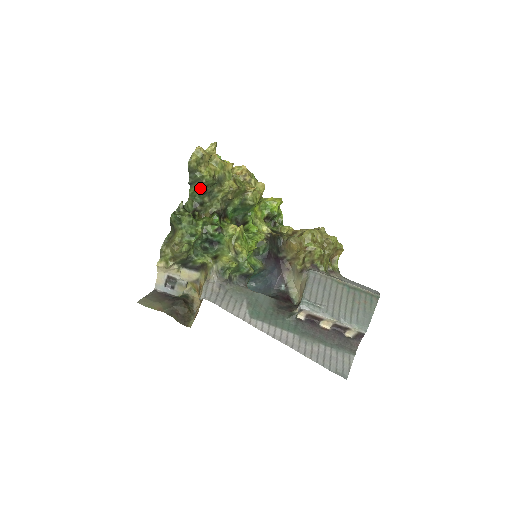
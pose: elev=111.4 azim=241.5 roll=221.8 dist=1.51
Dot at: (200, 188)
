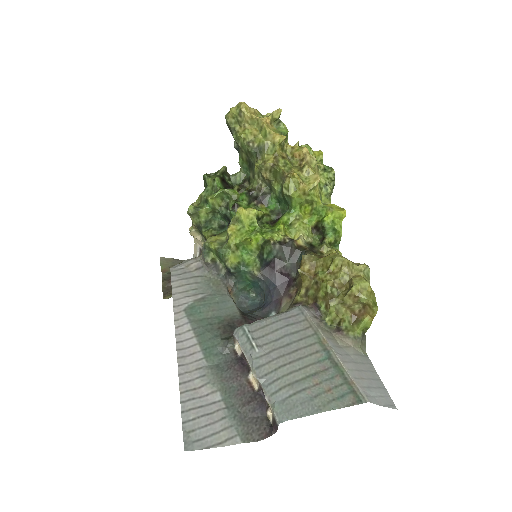
Dot at: (245, 157)
